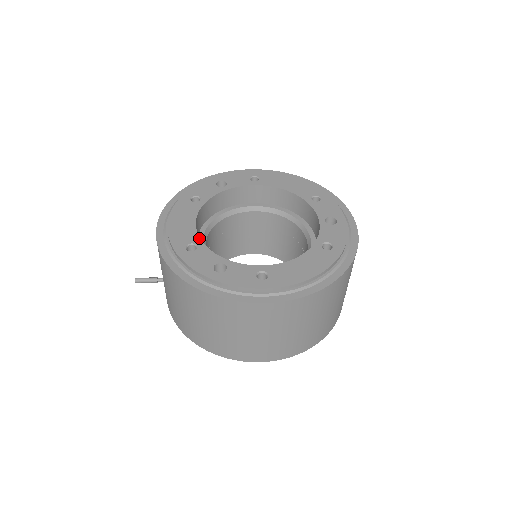
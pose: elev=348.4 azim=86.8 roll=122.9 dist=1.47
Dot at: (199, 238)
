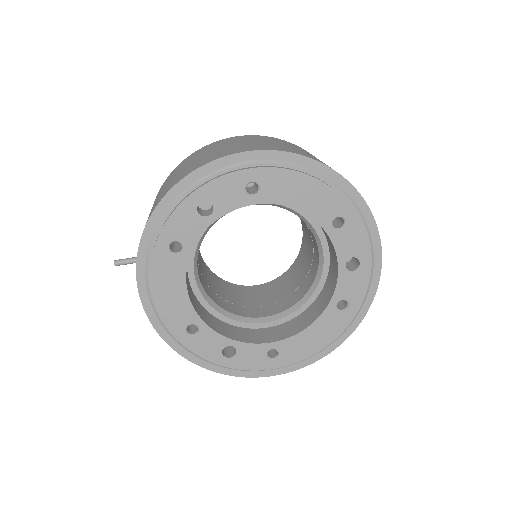
Dot at: (198, 316)
